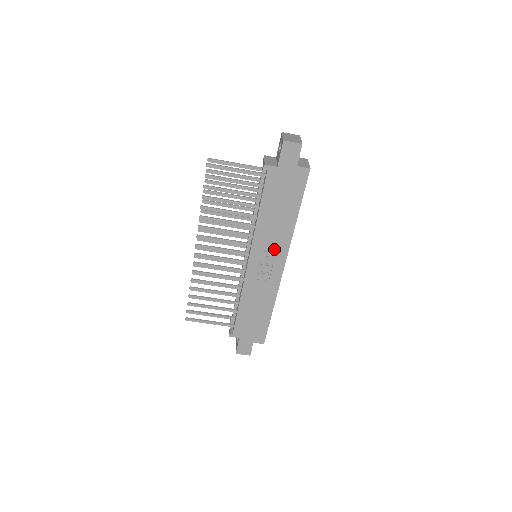
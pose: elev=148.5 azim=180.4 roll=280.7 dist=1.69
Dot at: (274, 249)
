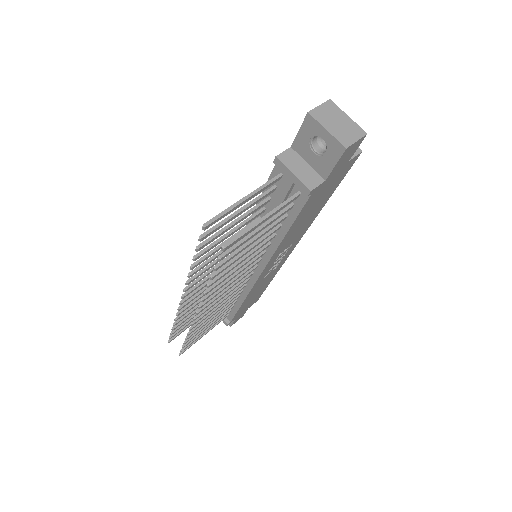
Dot at: (289, 245)
